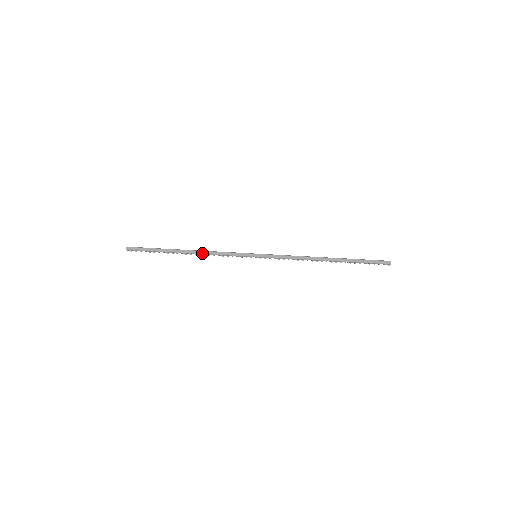
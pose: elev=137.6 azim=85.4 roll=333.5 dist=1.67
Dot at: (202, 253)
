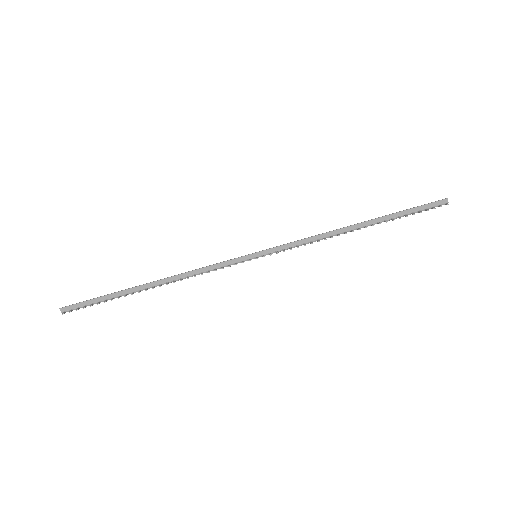
Dot at: (176, 279)
